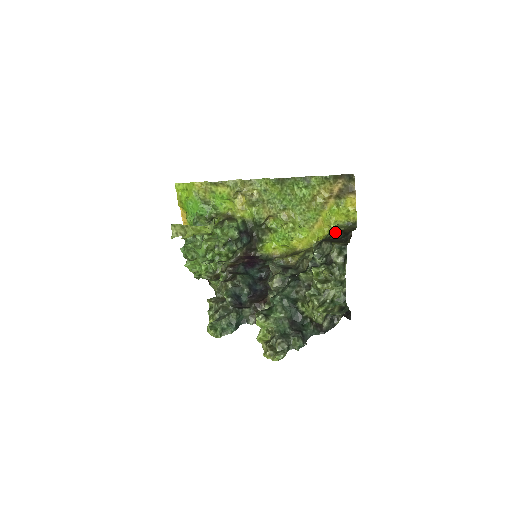
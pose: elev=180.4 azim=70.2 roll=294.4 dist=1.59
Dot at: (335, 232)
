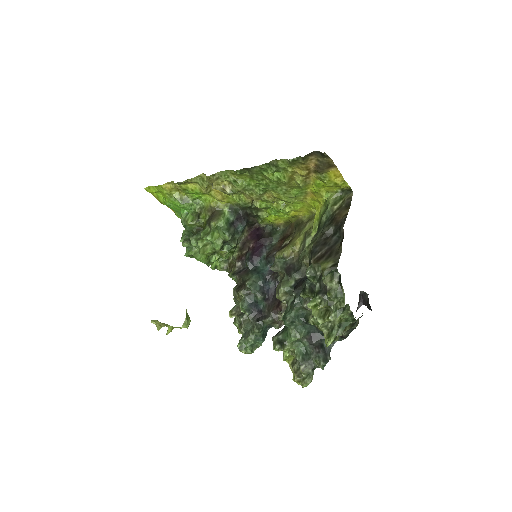
Dot at: (328, 216)
